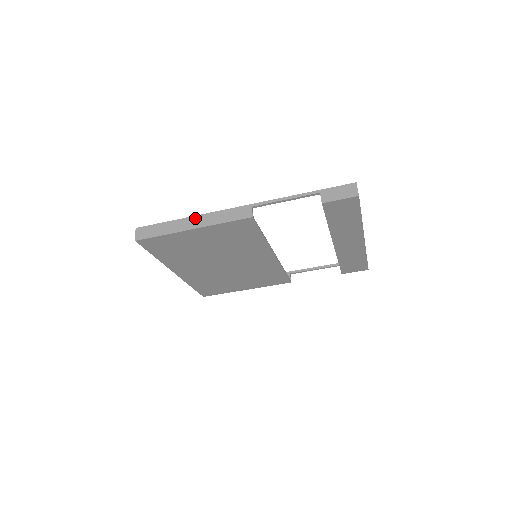
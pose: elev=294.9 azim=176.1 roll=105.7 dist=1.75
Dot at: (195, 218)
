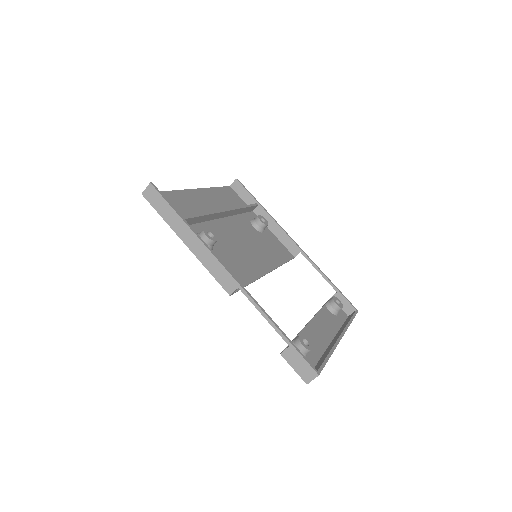
Dot at: (195, 238)
